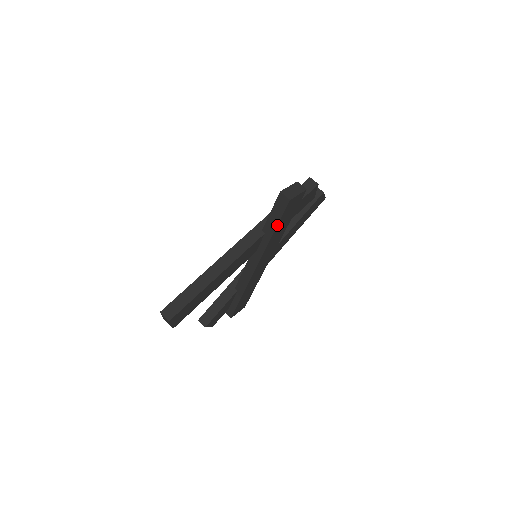
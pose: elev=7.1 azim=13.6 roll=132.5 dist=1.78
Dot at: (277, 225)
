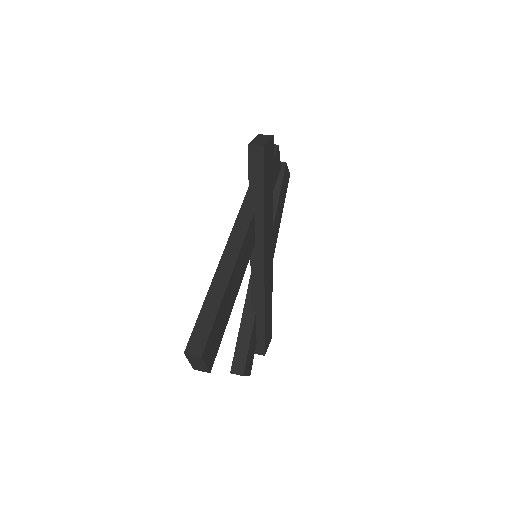
Dot at: (263, 190)
